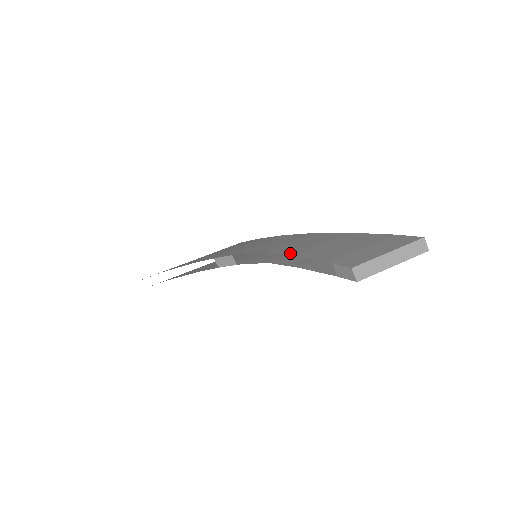
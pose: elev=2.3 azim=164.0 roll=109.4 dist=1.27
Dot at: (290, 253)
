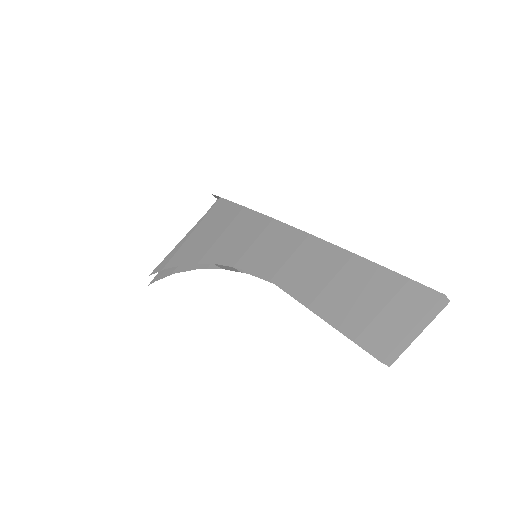
Dot at: (302, 299)
